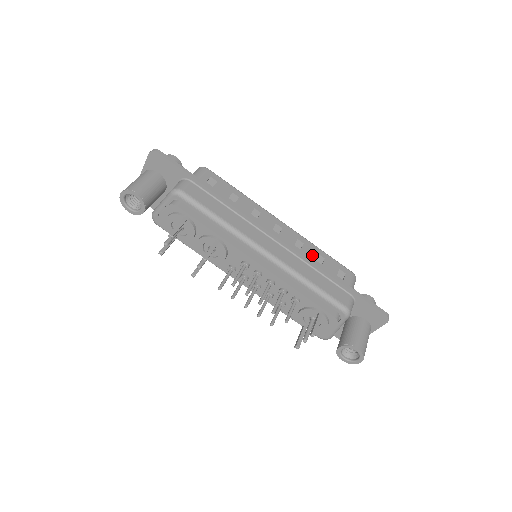
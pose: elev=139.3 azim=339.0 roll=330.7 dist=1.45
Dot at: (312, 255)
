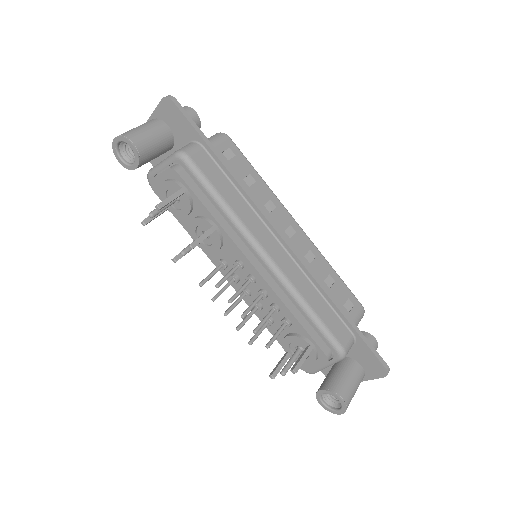
Dot at: (321, 274)
